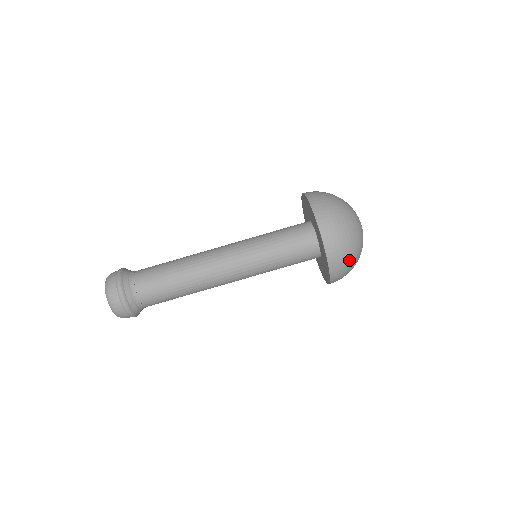
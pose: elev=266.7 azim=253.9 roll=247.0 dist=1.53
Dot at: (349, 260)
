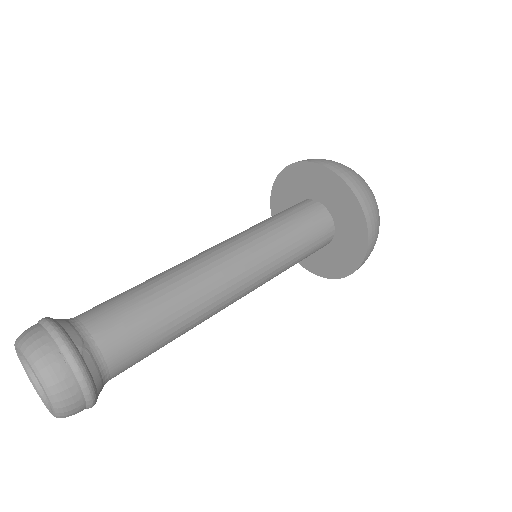
Dot at: (373, 199)
